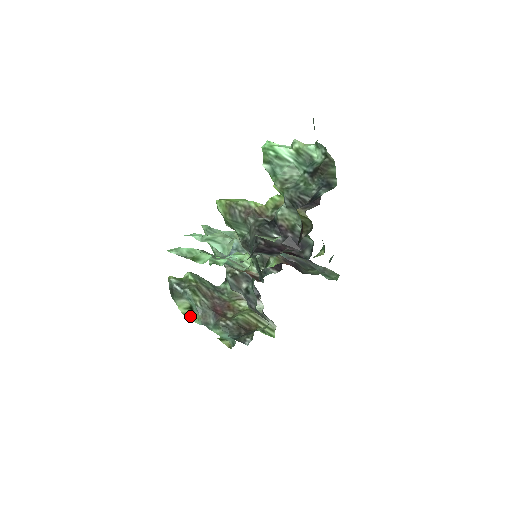
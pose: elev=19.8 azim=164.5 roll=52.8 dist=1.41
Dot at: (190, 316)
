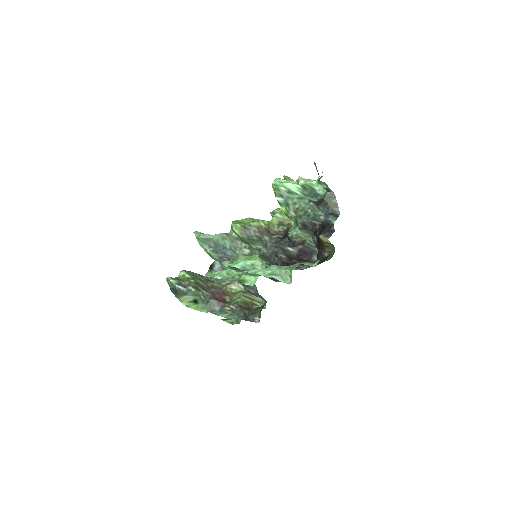
Dot at: (194, 307)
